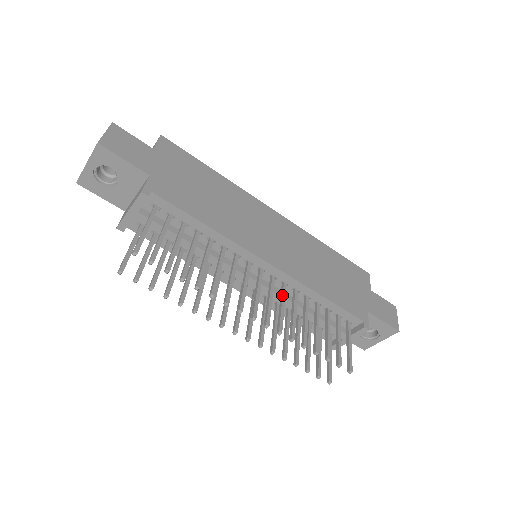
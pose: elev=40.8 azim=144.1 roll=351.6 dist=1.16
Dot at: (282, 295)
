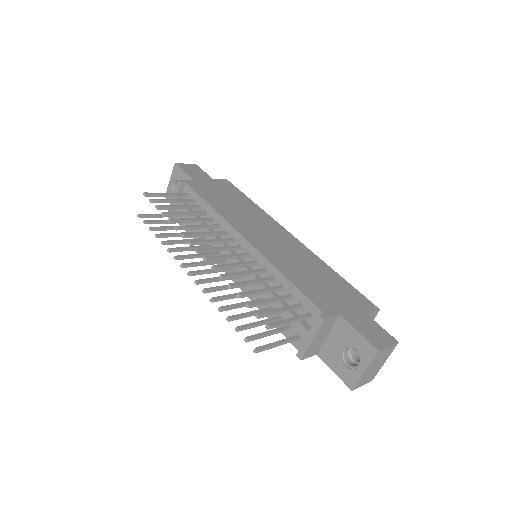
Dot at: (244, 262)
